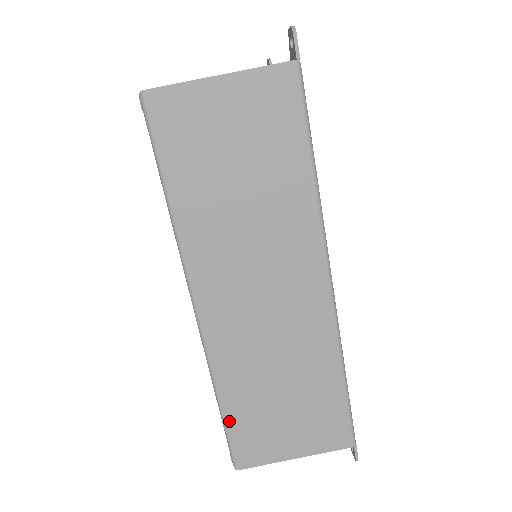
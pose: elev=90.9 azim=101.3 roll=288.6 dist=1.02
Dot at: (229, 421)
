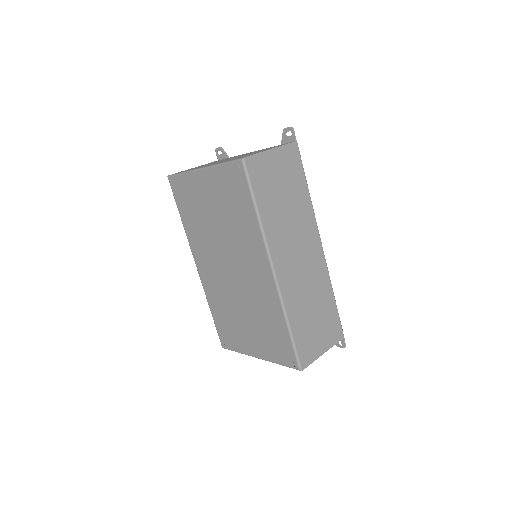
Dot at: (295, 339)
